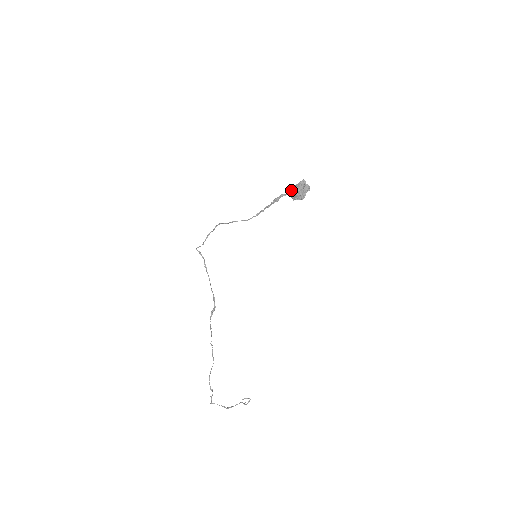
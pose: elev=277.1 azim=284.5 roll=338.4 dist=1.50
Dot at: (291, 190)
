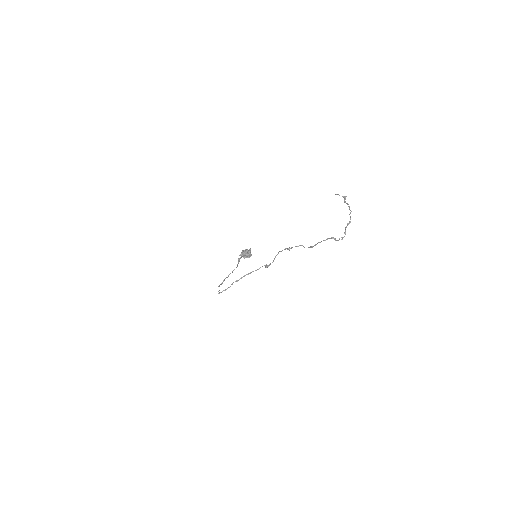
Dot at: (241, 254)
